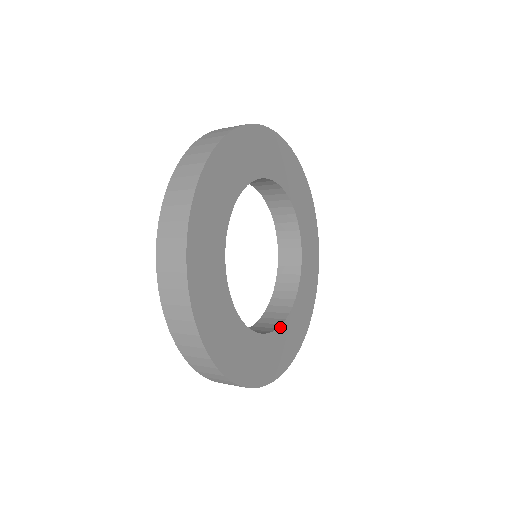
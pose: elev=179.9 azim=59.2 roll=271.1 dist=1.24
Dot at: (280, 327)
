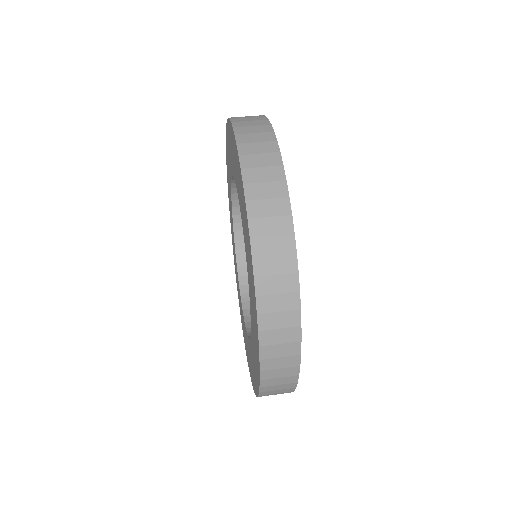
Dot at: occluded
